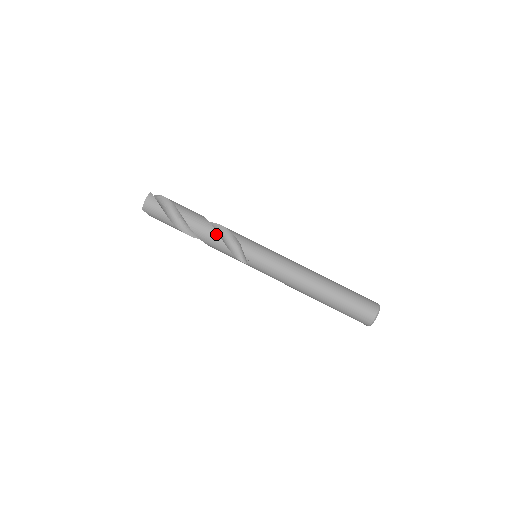
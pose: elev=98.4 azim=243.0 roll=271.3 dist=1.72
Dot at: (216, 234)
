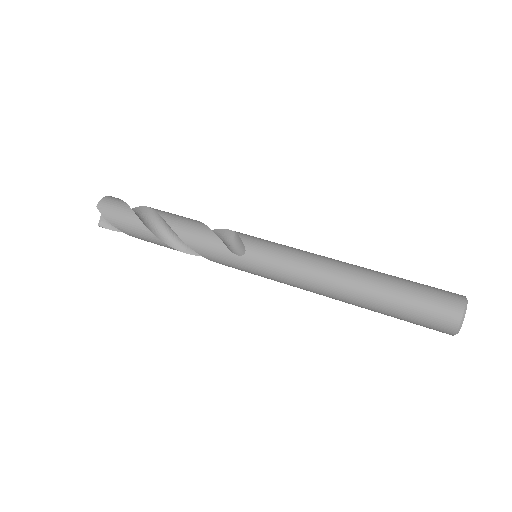
Dot at: (200, 223)
